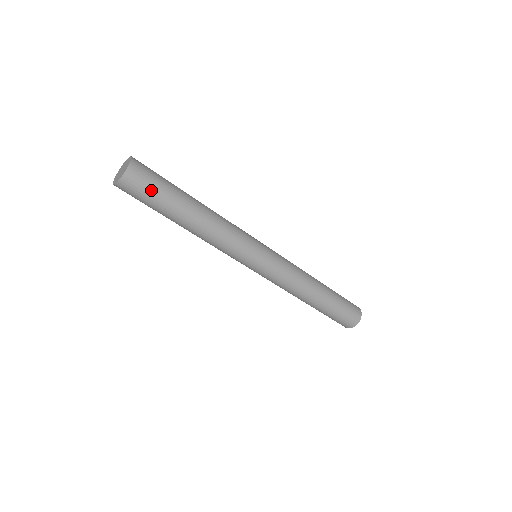
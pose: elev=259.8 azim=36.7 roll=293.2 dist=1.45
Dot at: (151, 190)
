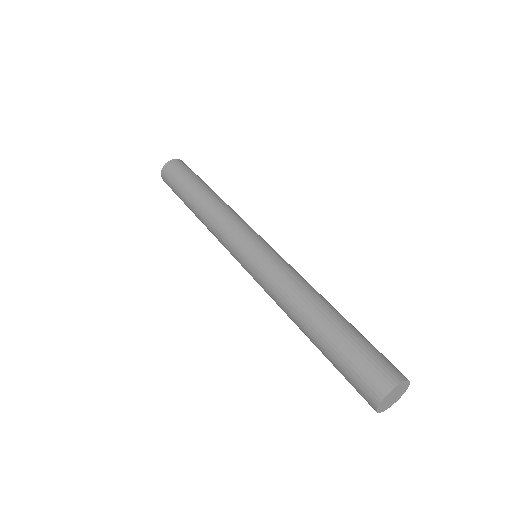
Dot at: (185, 171)
